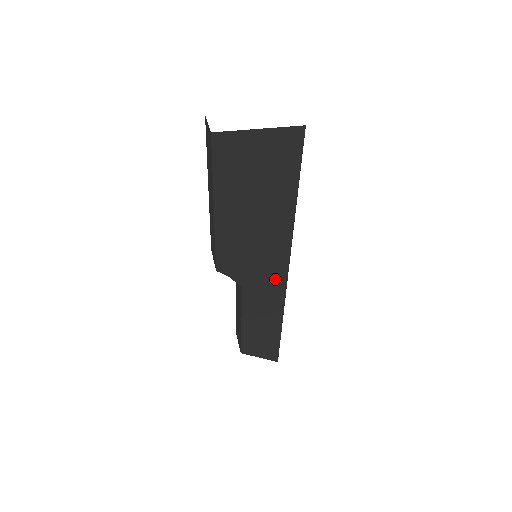
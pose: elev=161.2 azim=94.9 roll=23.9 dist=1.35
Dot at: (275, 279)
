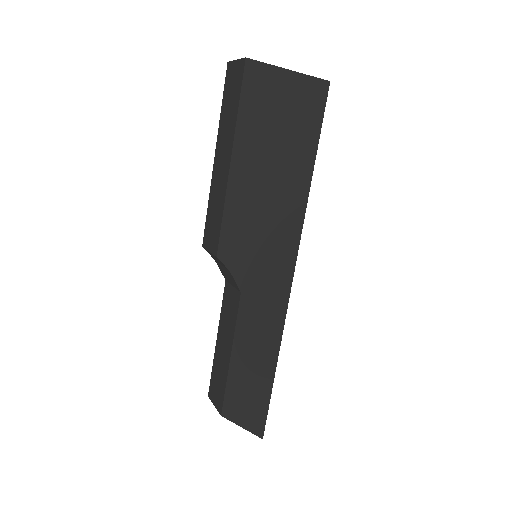
Dot at: (278, 286)
